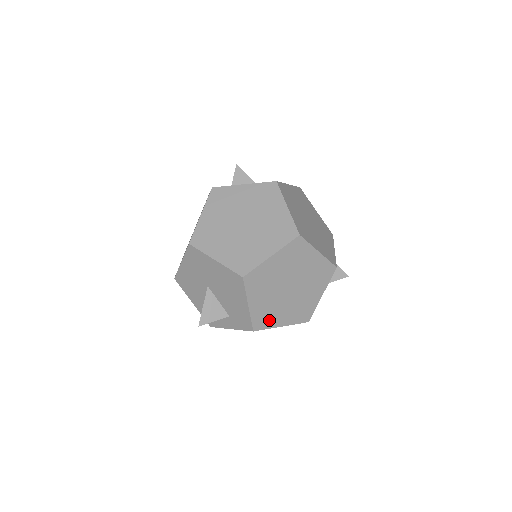
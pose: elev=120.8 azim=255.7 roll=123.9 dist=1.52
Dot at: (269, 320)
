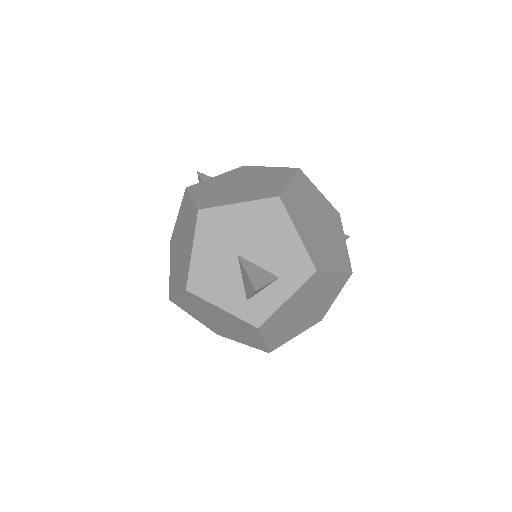
Dot at: (322, 260)
